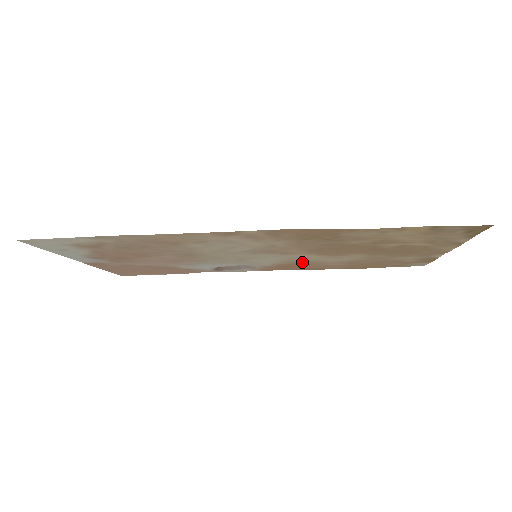
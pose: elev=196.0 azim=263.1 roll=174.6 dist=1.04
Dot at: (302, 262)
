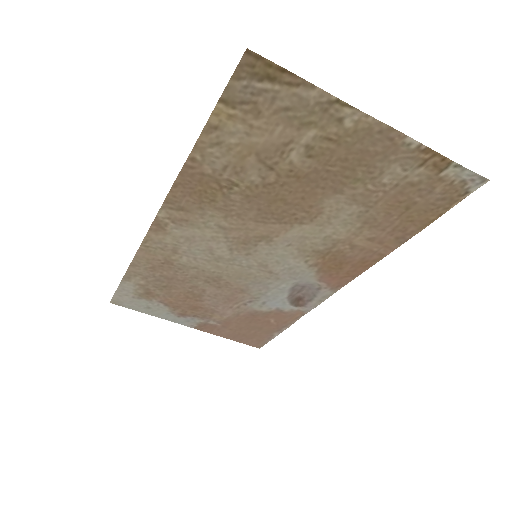
Dot at: (324, 249)
